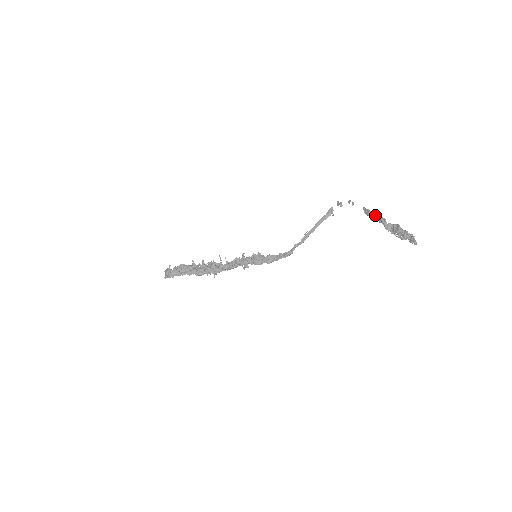
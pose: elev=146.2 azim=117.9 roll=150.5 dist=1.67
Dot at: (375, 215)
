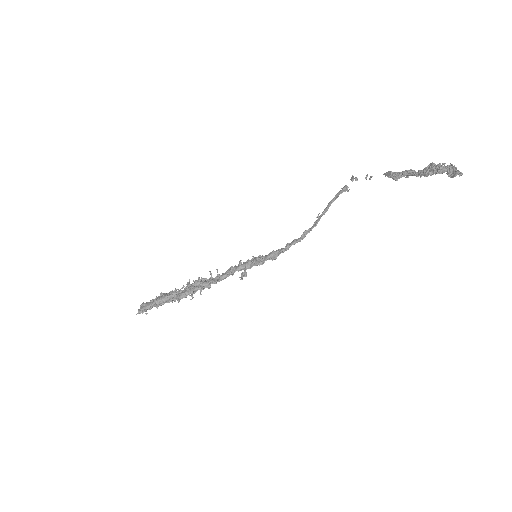
Dot at: (399, 172)
